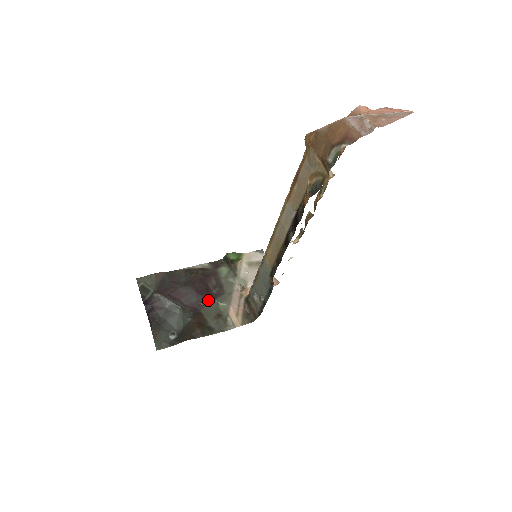
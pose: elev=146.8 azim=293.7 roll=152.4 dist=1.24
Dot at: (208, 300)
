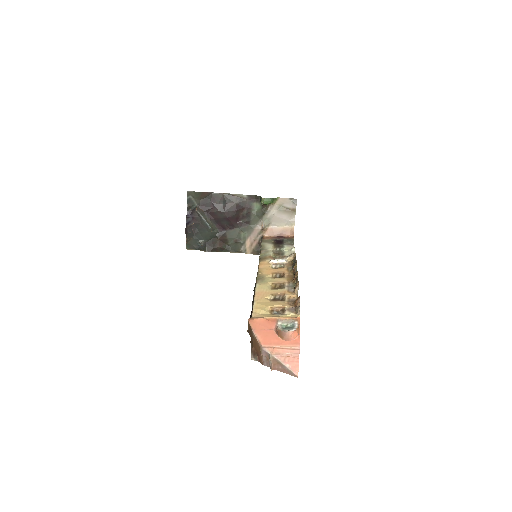
Dot at: (235, 226)
